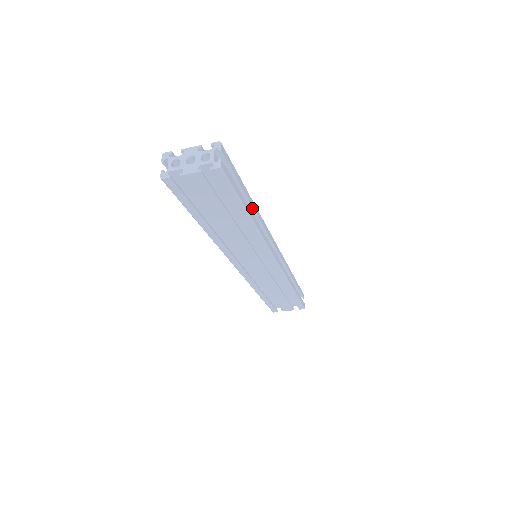
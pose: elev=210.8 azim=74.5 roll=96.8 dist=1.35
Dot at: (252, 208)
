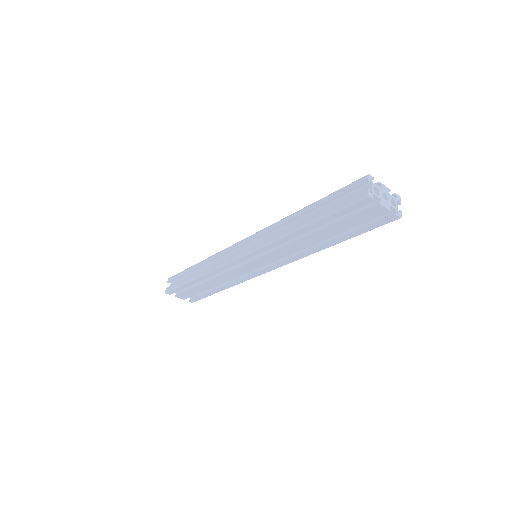
Dot at: occluded
